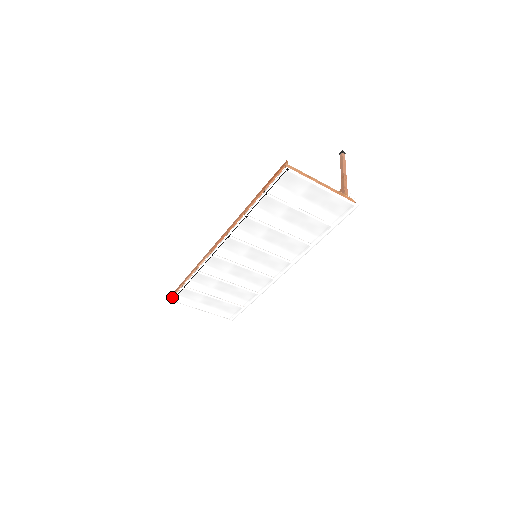
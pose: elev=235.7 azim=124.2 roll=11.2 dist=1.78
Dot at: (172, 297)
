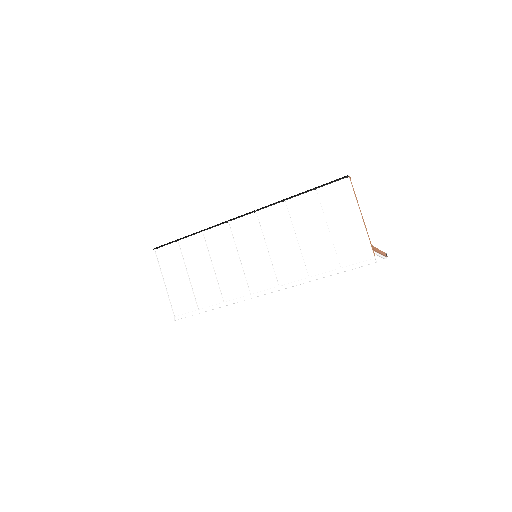
Dot at: occluded
